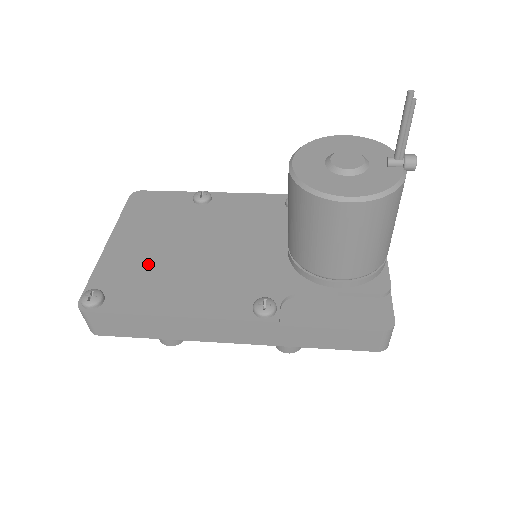
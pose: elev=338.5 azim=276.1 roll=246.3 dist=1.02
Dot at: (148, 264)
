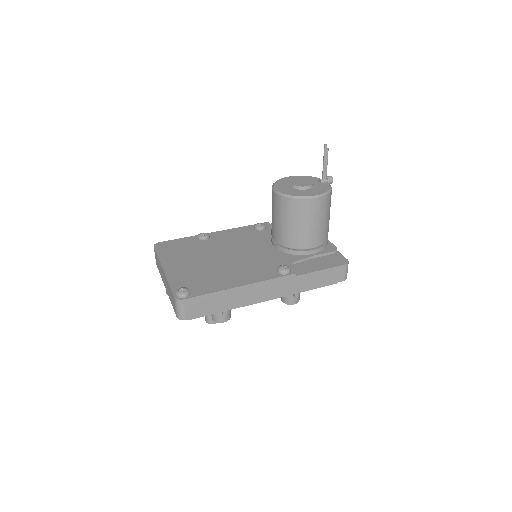
Dot at: (200, 271)
